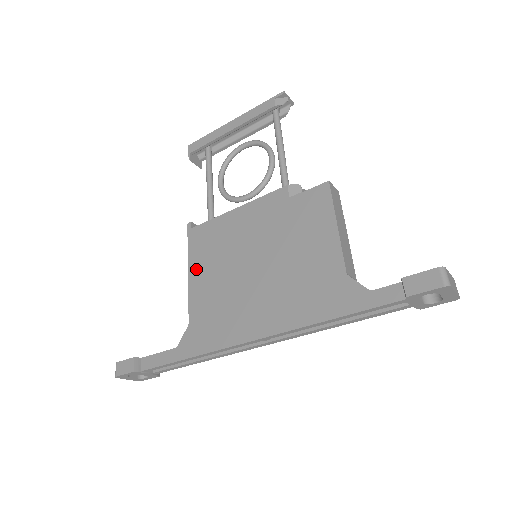
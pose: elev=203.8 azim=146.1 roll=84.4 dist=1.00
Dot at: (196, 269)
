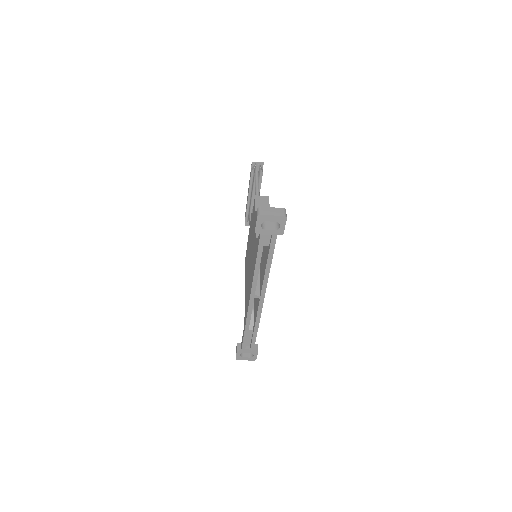
Dot at: (245, 280)
